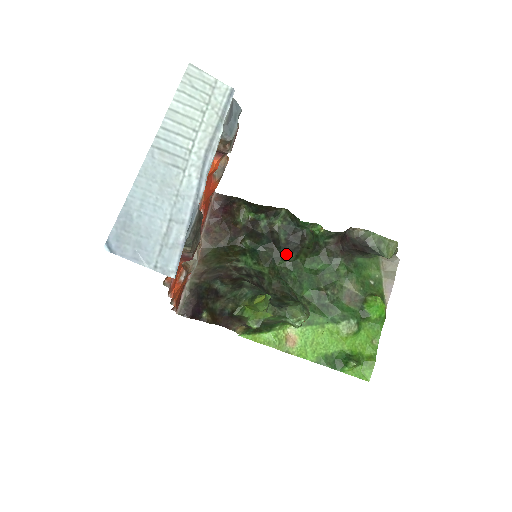
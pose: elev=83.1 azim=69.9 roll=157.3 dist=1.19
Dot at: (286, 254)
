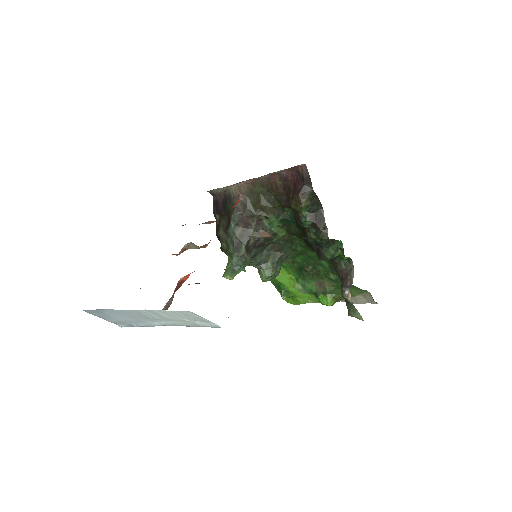
Dot at: (306, 242)
